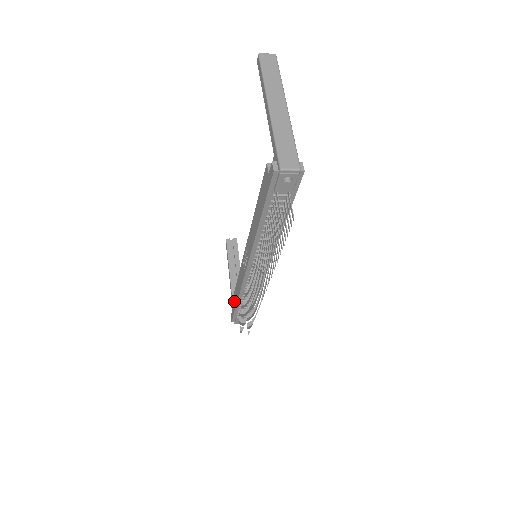
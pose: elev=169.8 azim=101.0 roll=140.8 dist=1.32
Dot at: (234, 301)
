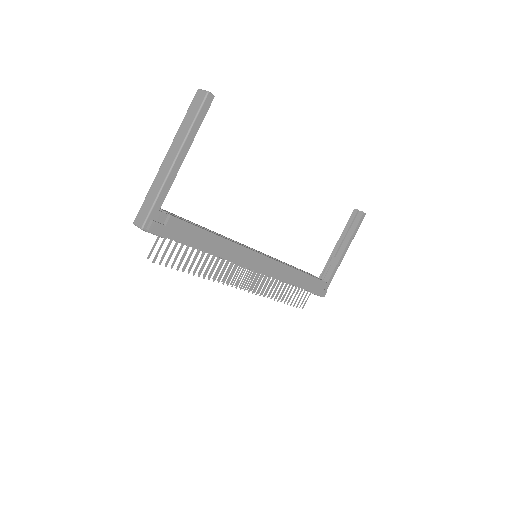
Dot at: occluded
